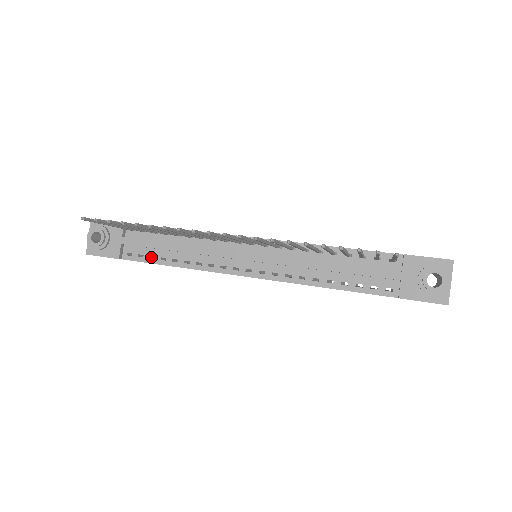
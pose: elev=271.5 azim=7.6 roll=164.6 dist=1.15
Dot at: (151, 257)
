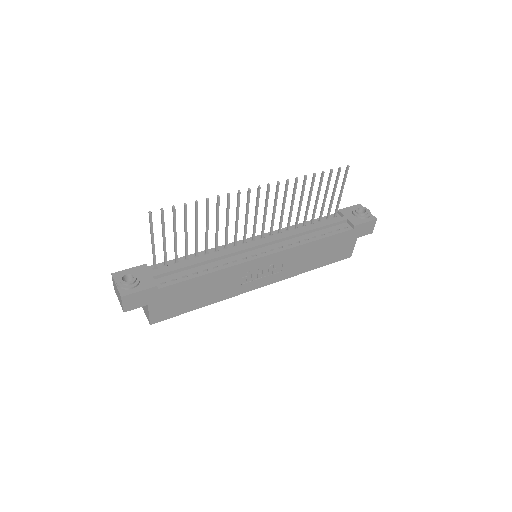
Dot at: (182, 280)
